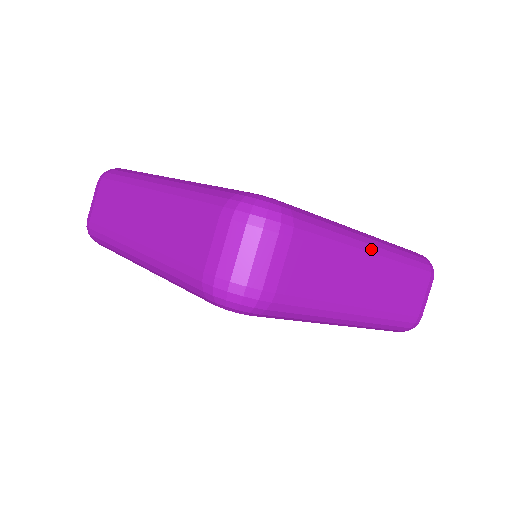
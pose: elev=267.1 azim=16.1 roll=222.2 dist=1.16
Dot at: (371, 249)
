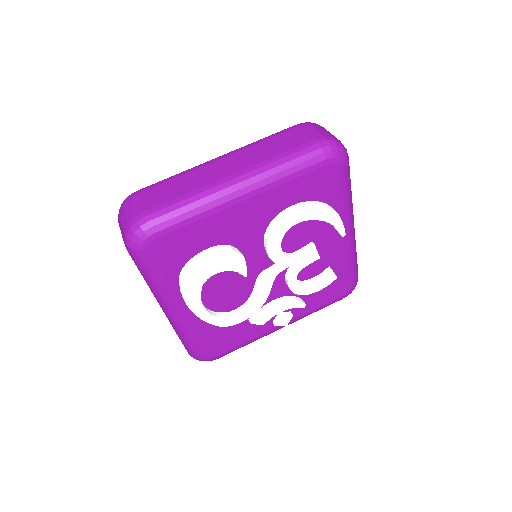
Dot at: (214, 159)
